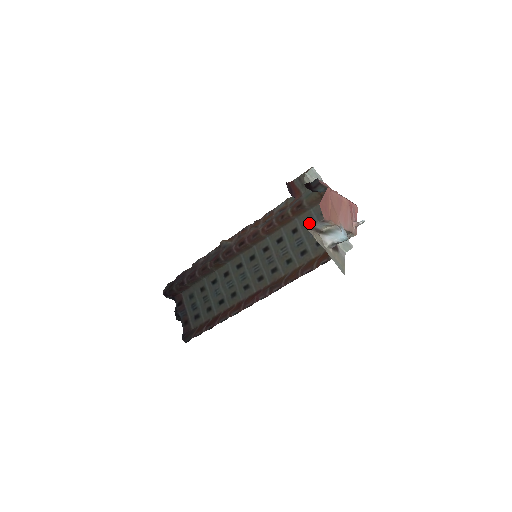
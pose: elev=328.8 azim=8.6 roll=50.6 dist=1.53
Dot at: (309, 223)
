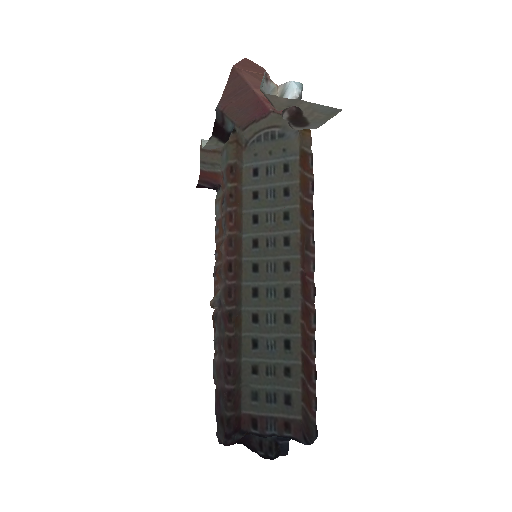
Dot at: (257, 173)
